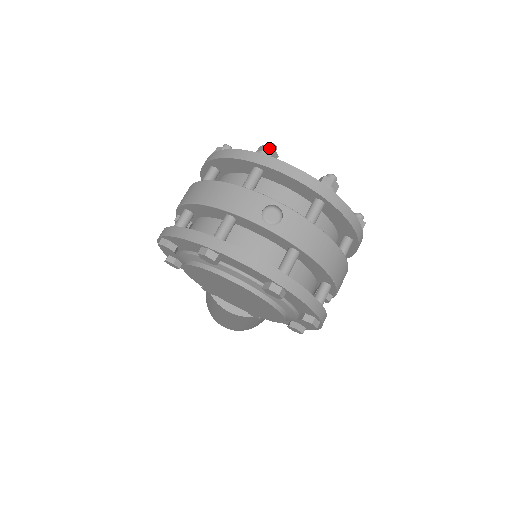
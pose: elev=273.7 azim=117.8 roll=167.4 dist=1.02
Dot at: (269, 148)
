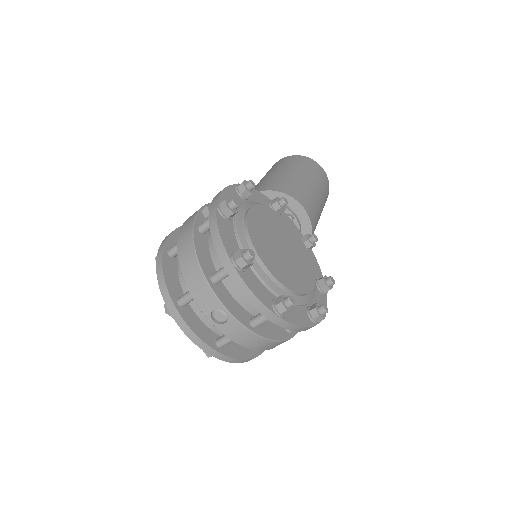
Dot at: (243, 261)
